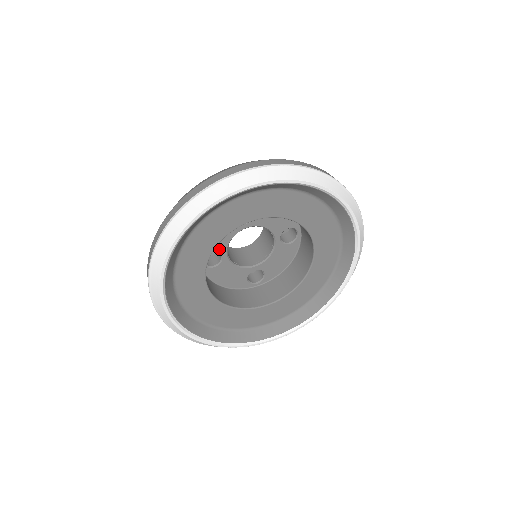
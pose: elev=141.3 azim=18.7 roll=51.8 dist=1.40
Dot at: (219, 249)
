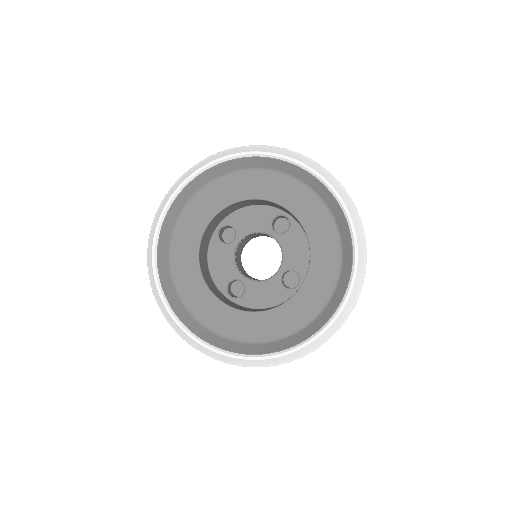
Dot at: (232, 276)
